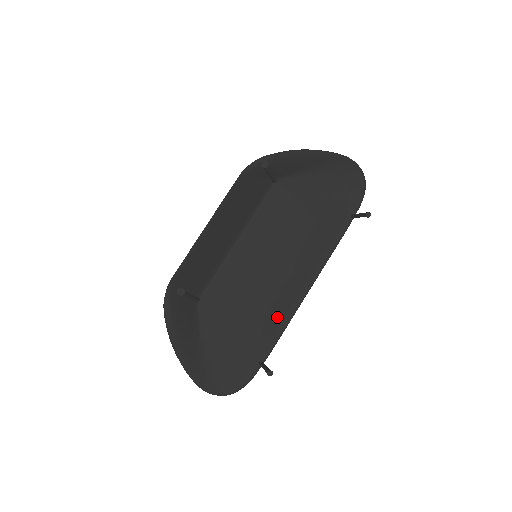
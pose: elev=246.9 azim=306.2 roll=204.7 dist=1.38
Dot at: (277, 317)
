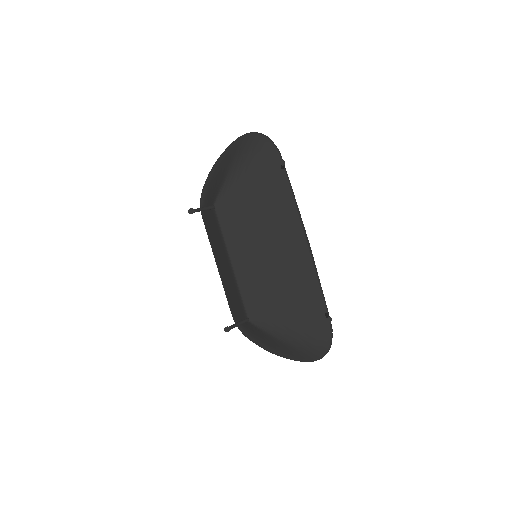
Dot at: (305, 278)
